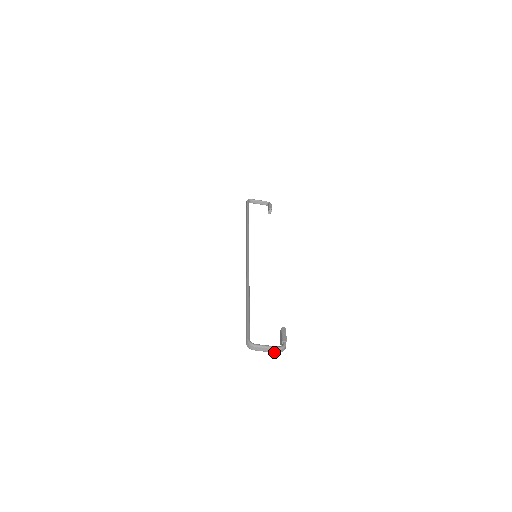
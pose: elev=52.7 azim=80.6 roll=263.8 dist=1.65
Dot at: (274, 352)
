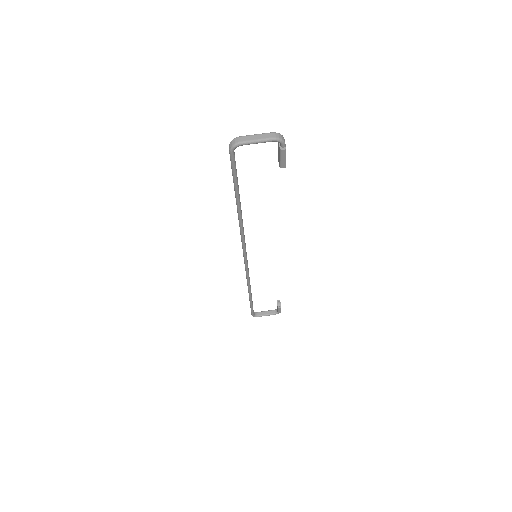
Dot at: (268, 138)
